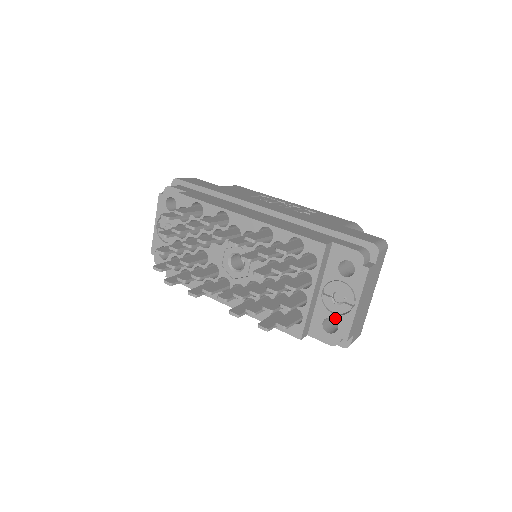
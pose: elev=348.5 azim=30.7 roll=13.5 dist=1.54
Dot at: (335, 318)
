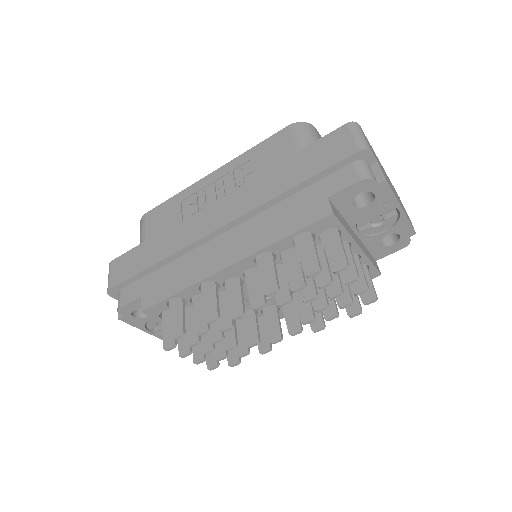
Dot at: (390, 233)
